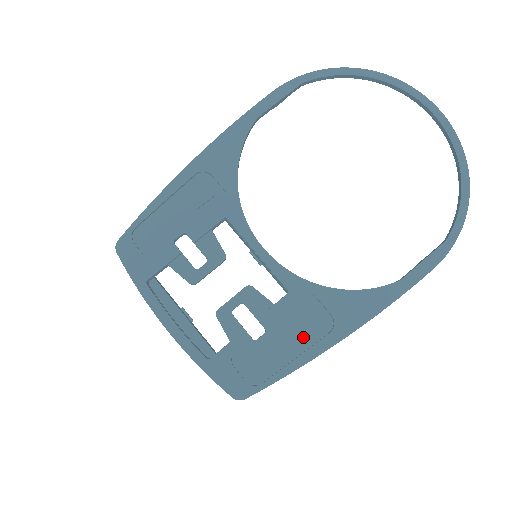
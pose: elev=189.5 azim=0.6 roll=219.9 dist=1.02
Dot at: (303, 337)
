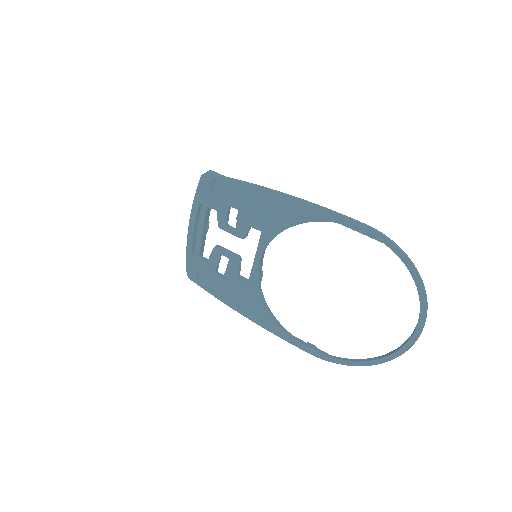
Dot at: (234, 297)
